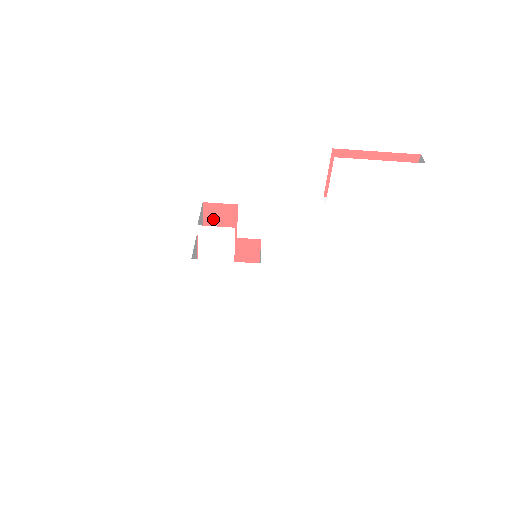
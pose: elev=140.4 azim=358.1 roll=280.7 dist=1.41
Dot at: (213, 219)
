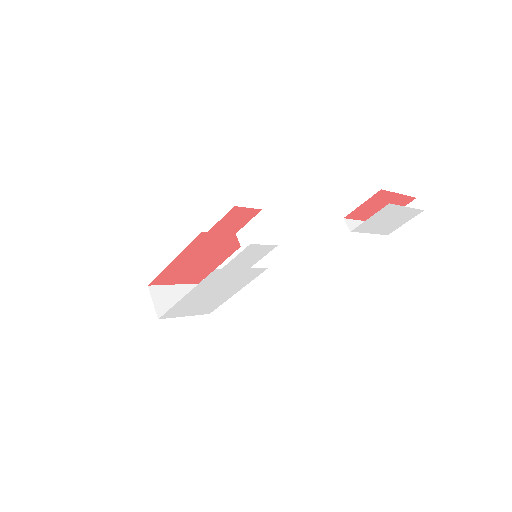
Dot at: (230, 219)
